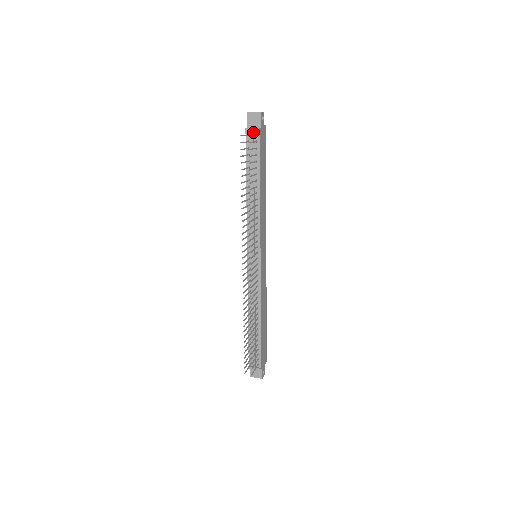
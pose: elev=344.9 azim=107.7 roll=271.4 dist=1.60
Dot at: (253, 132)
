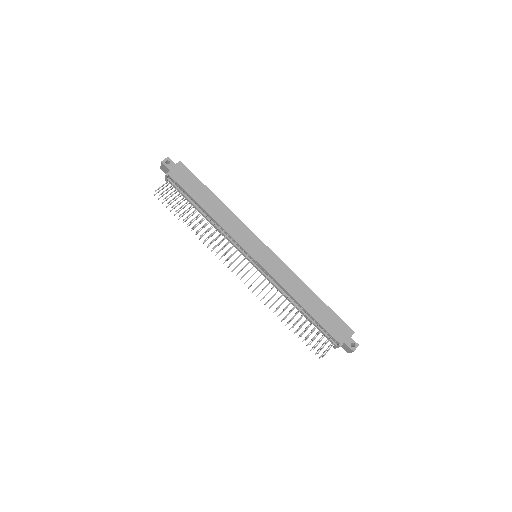
Dot at: (168, 179)
